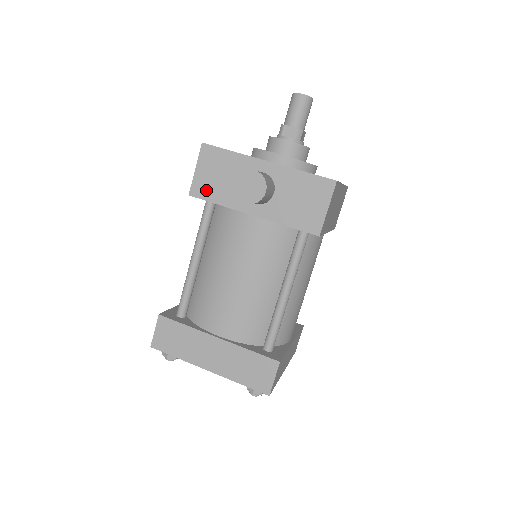
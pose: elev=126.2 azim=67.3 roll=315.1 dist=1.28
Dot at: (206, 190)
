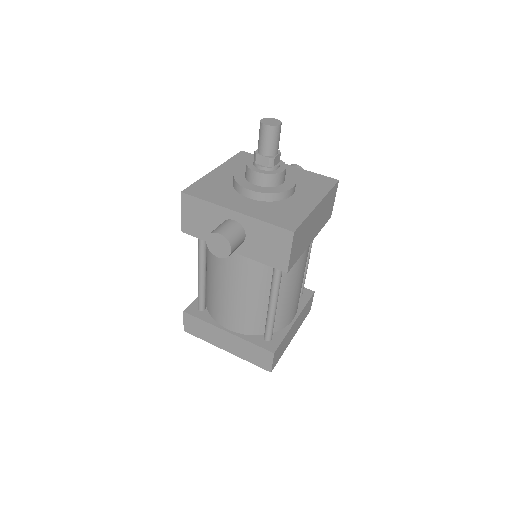
Dot at: (193, 229)
